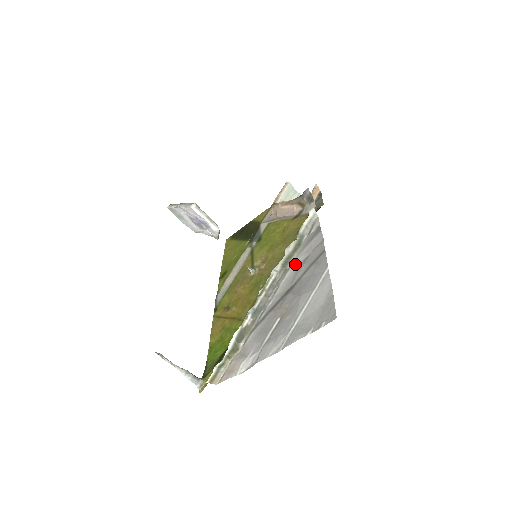
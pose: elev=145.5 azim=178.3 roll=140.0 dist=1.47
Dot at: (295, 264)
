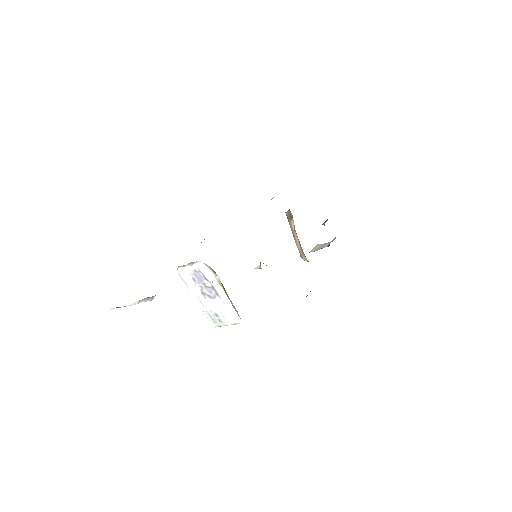
Dot at: occluded
